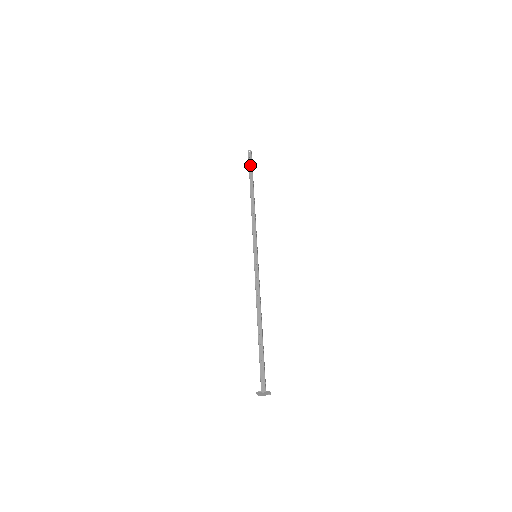
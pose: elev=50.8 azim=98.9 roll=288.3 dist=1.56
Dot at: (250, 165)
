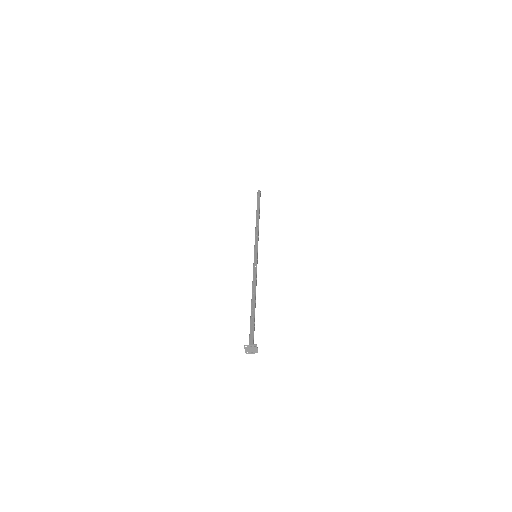
Dot at: (258, 199)
